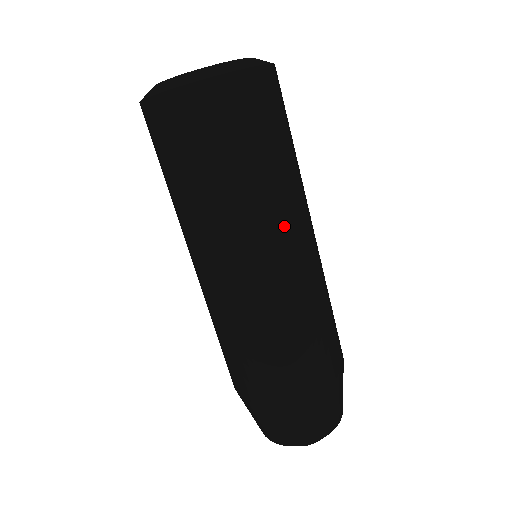
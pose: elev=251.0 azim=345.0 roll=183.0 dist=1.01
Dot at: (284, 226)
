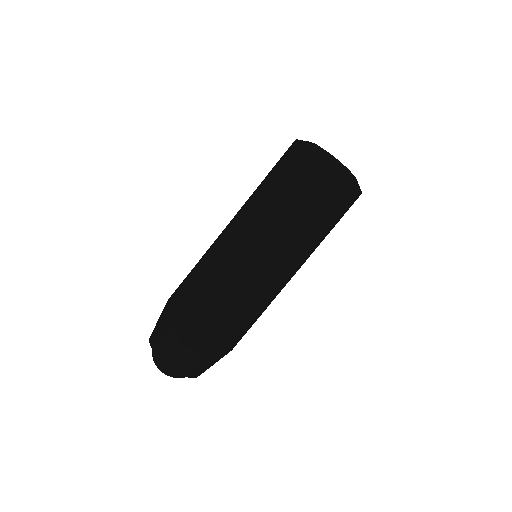
Dot at: (299, 261)
